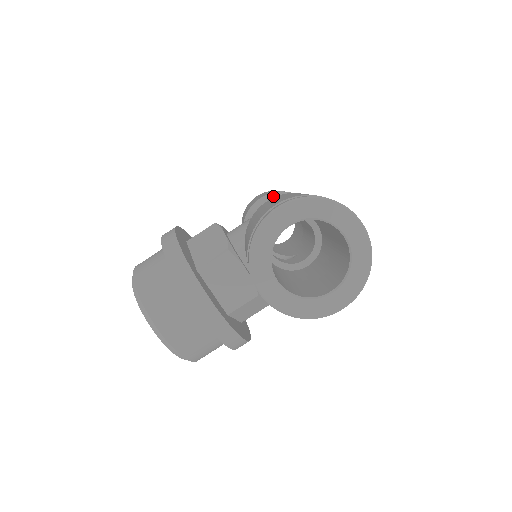
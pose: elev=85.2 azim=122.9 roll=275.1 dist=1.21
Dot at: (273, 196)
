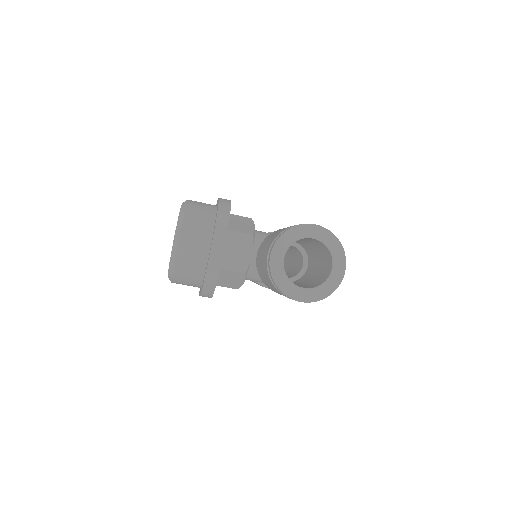
Dot at: occluded
